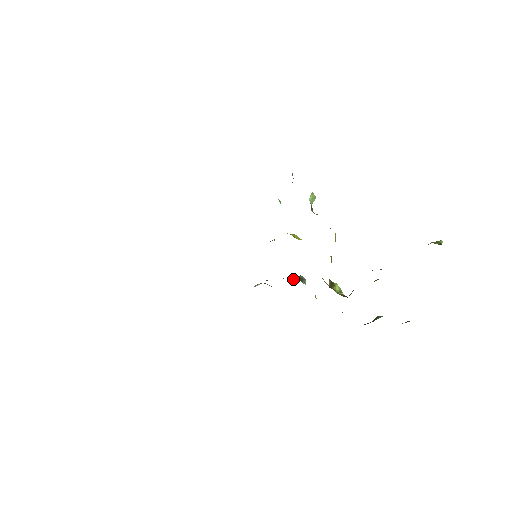
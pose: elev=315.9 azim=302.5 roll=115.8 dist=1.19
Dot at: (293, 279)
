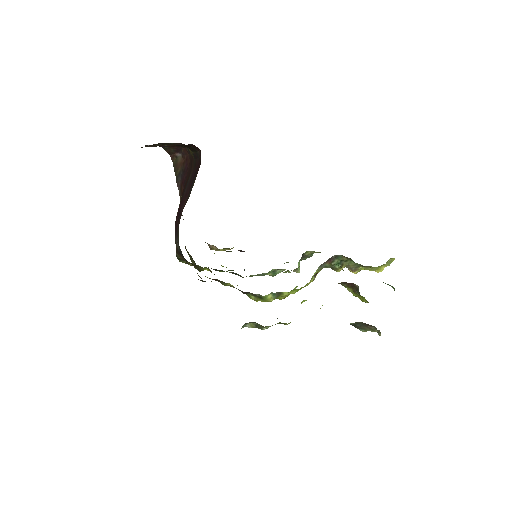
Dot at: occluded
